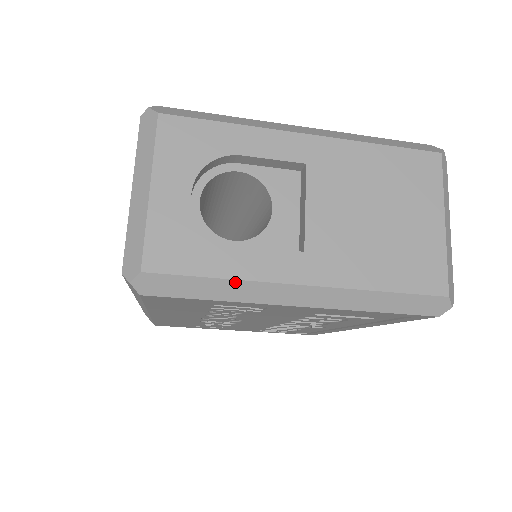
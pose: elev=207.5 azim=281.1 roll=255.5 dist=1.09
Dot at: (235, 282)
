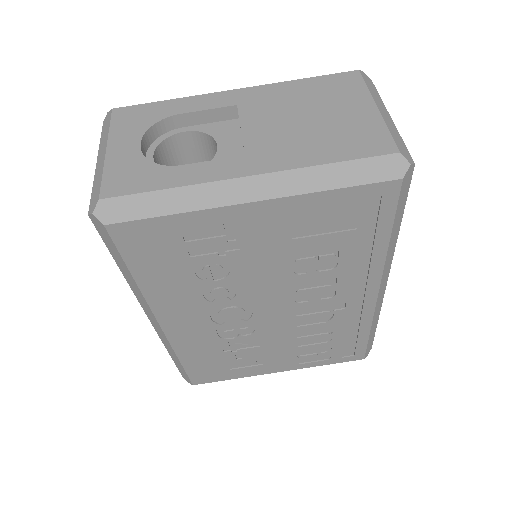
Dot at: (184, 189)
